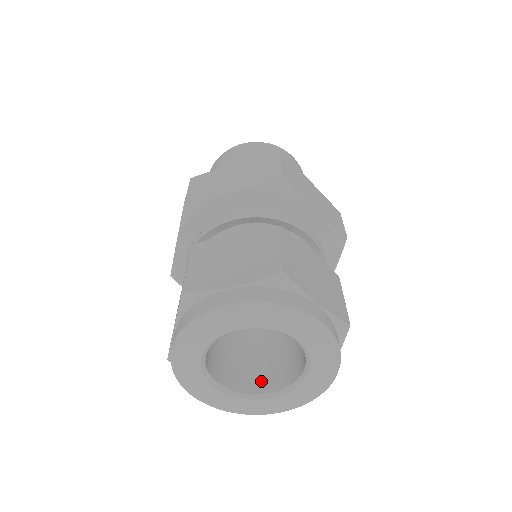
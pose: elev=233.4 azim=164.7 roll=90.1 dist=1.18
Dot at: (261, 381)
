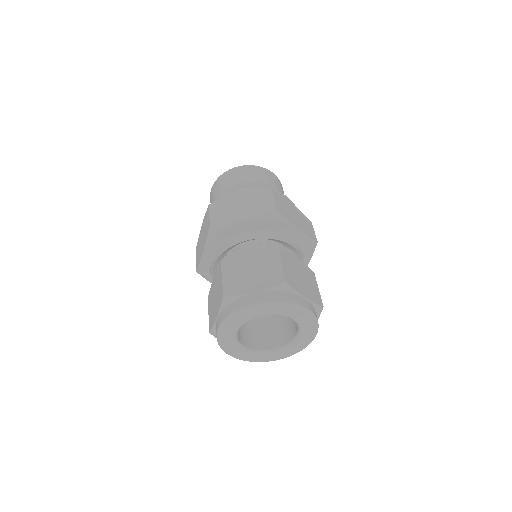
Dot at: (292, 330)
